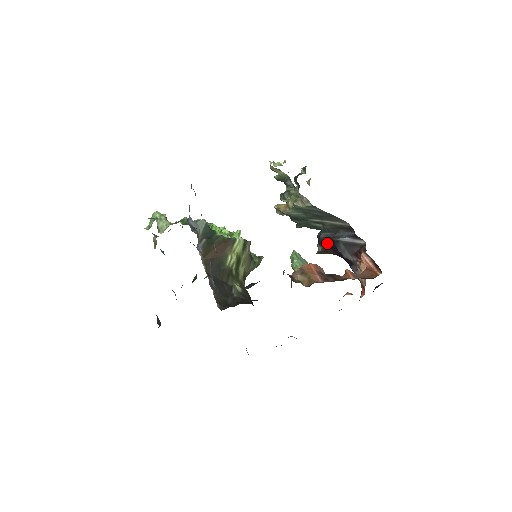
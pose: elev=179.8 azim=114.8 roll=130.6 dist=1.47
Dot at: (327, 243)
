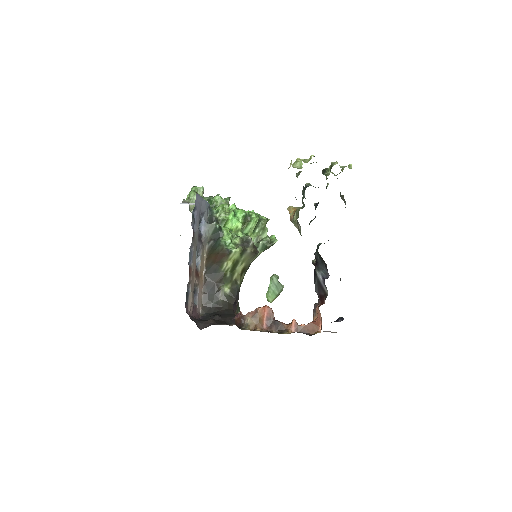
Dot at: (316, 263)
